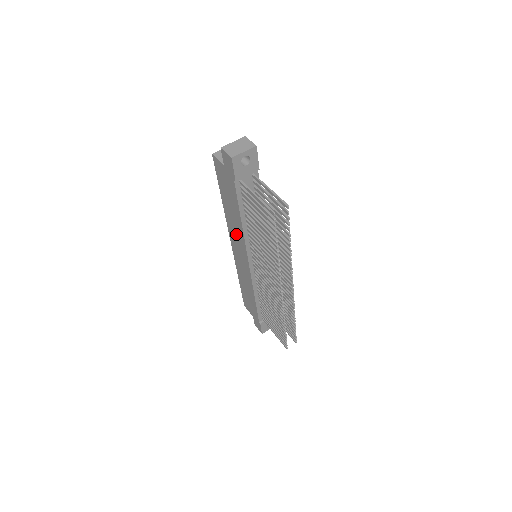
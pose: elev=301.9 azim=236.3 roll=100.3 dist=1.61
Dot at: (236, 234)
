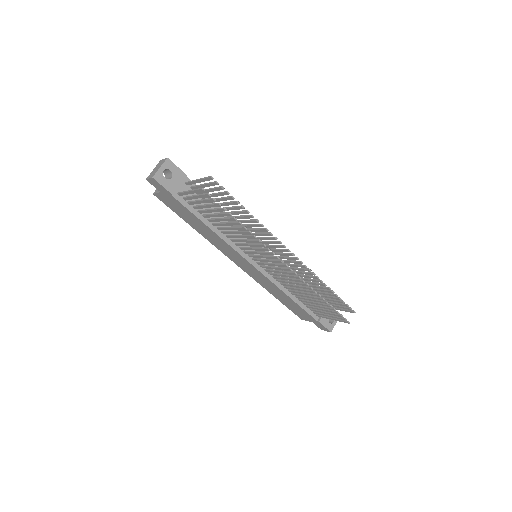
Dot at: (223, 247)
